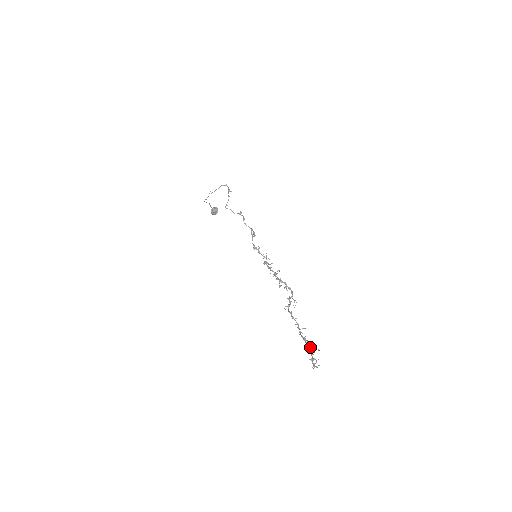
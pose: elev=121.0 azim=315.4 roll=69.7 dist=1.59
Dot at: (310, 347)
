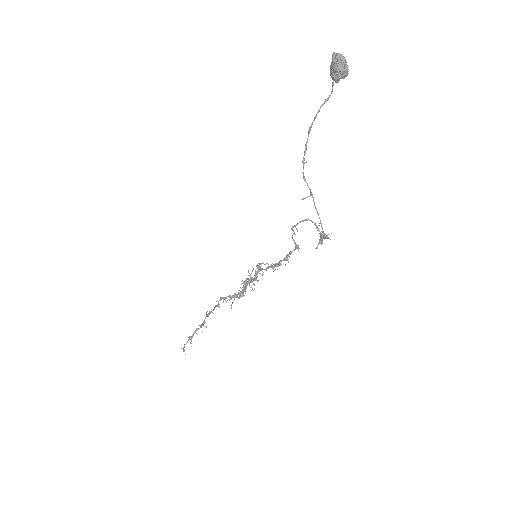
Dot at: occluded
